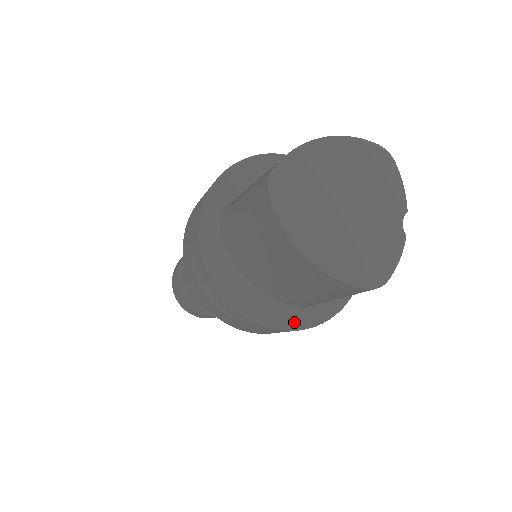
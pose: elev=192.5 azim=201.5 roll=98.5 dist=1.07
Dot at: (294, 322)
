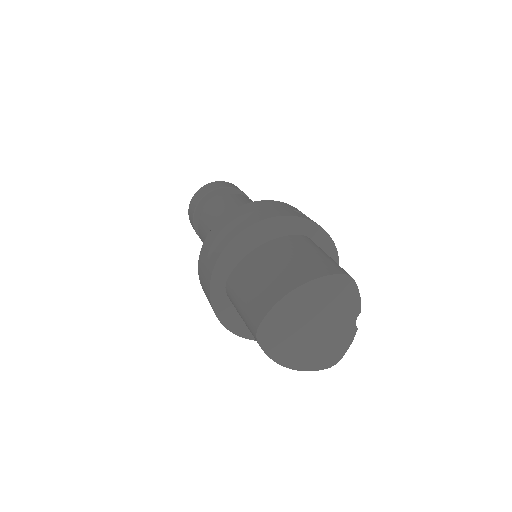
Dot at: occluded
